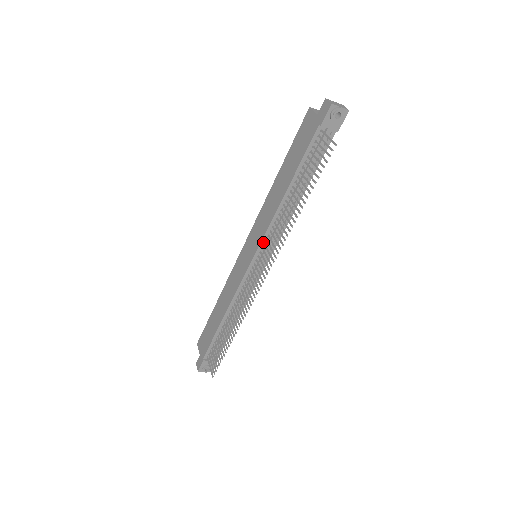
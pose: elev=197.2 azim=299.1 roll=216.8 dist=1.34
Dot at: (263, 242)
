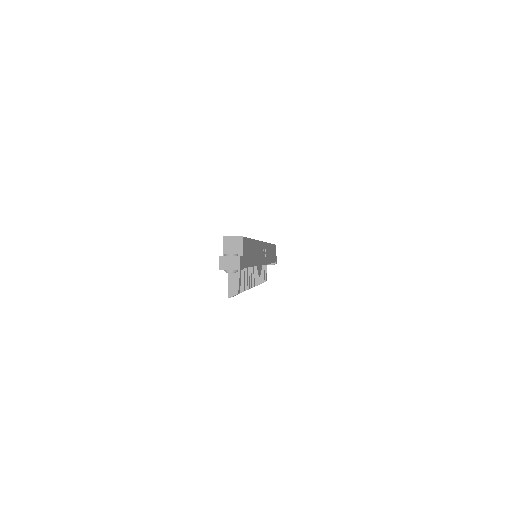
Dot at: occluded
